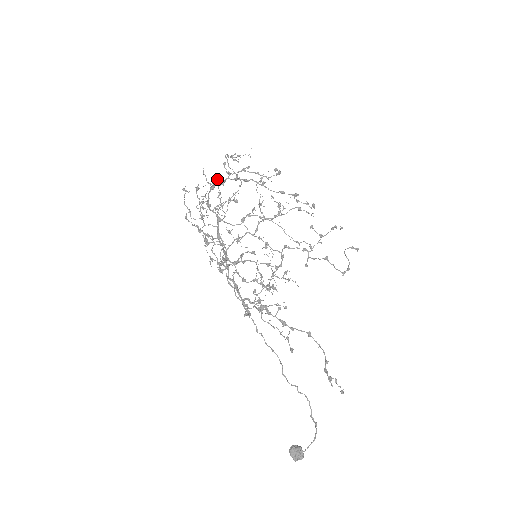
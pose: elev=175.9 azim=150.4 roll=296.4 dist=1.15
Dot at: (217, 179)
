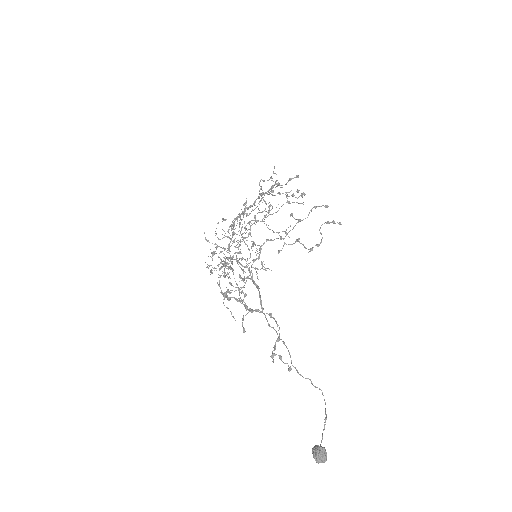
Dot at: (245, 202)
